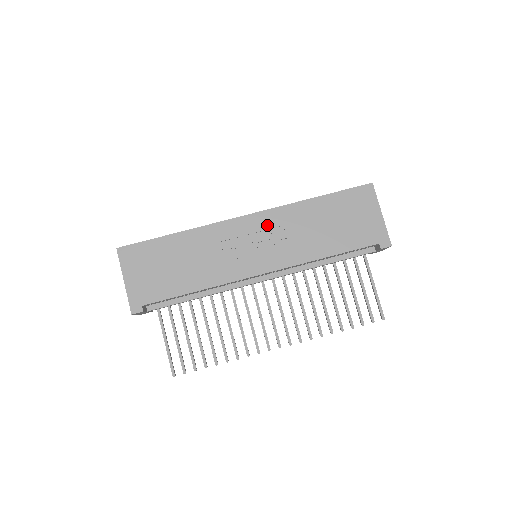
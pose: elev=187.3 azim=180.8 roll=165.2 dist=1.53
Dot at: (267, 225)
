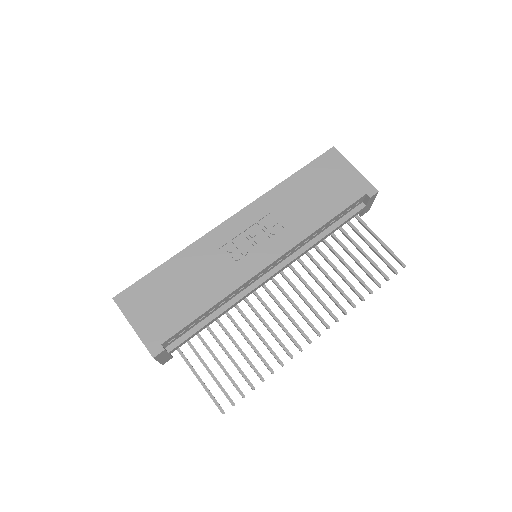
Dot at: (255, 218)
